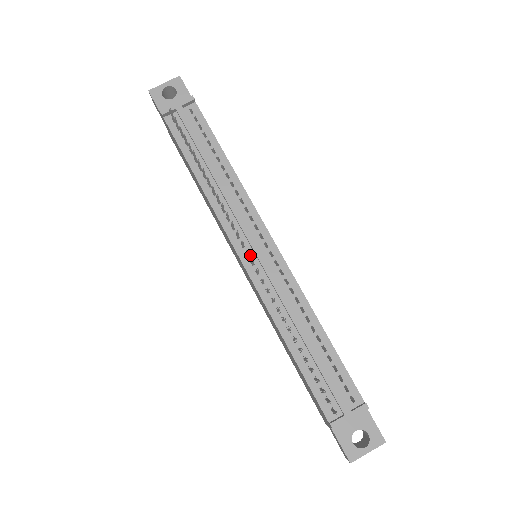
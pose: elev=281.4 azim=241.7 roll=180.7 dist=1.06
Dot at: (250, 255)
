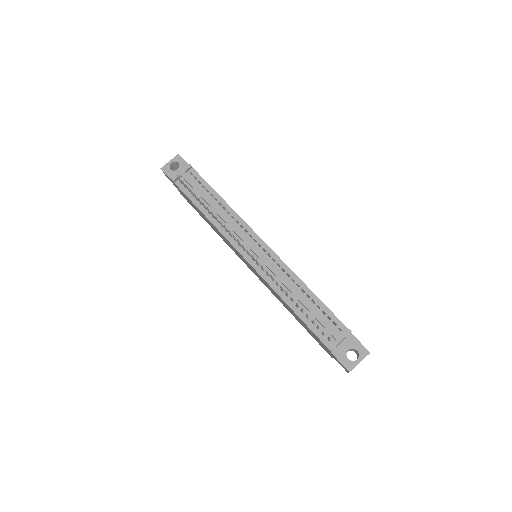
Dot at: occluded
